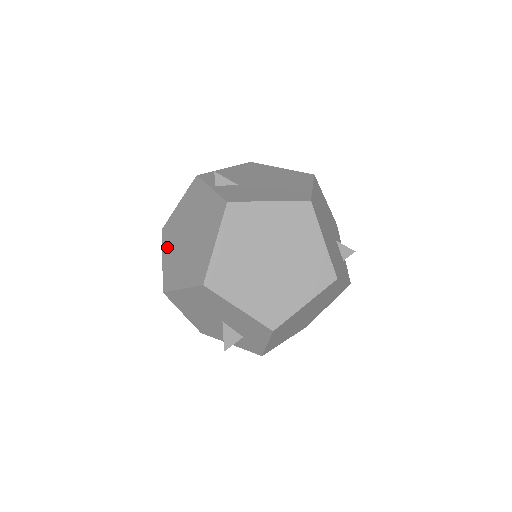
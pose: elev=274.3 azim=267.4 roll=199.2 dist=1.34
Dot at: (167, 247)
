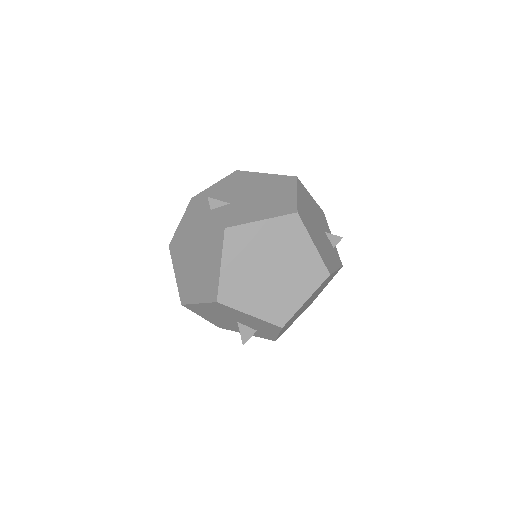
Dot at: (177, 264)
